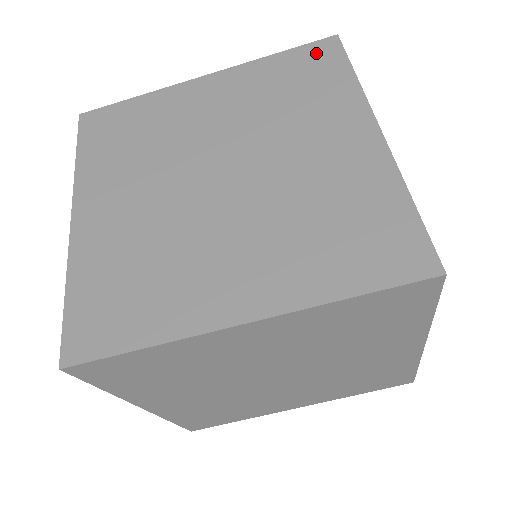
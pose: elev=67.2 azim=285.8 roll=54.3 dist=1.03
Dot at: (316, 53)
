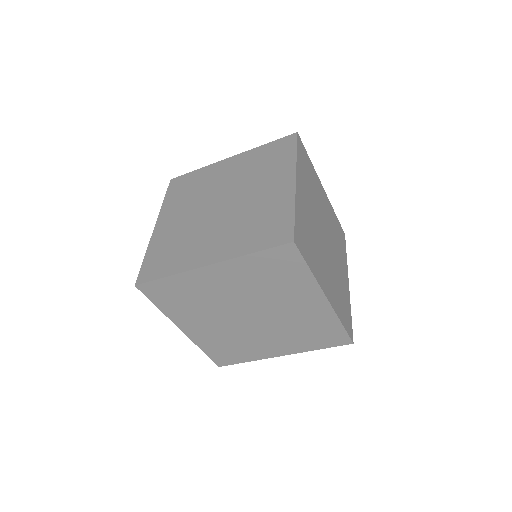
Dot at: (283, 143)
